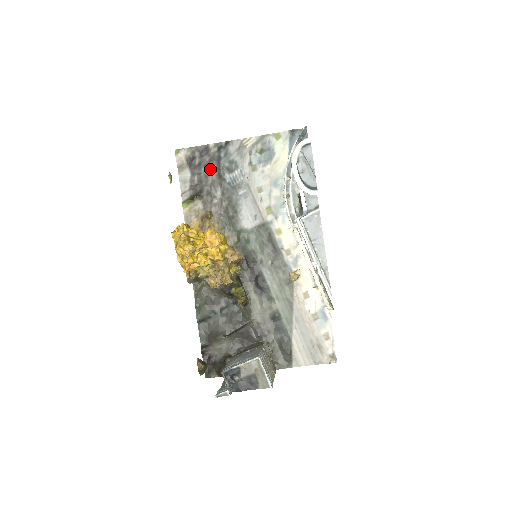
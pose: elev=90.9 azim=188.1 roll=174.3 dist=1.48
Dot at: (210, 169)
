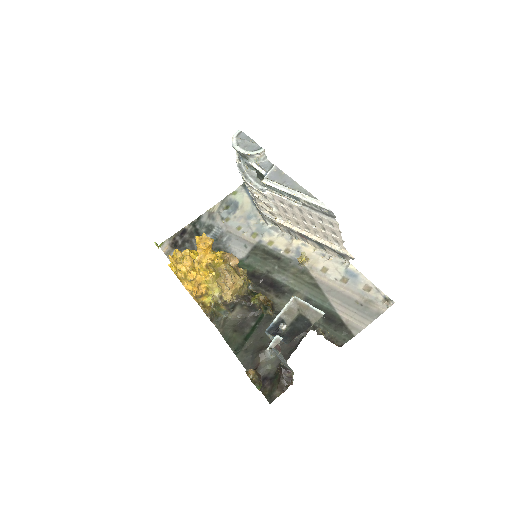
Dot at: (192, 240)
